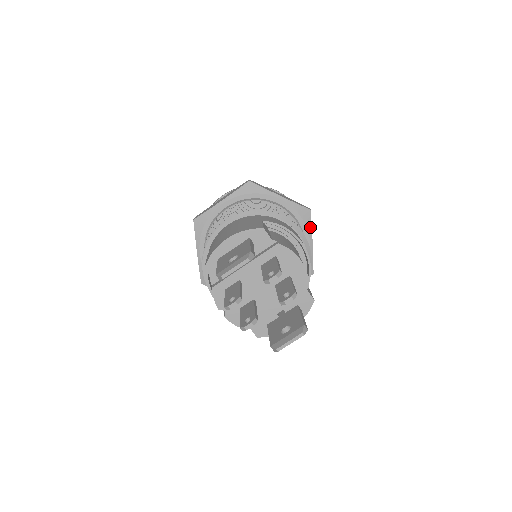
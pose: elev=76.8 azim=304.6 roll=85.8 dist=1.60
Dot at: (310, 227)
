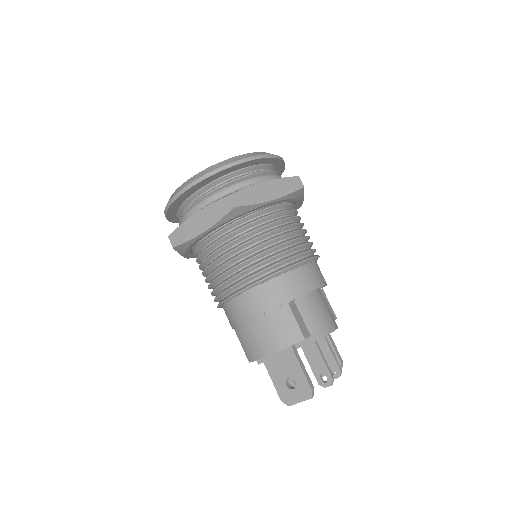
Dot at: (302, 196)
